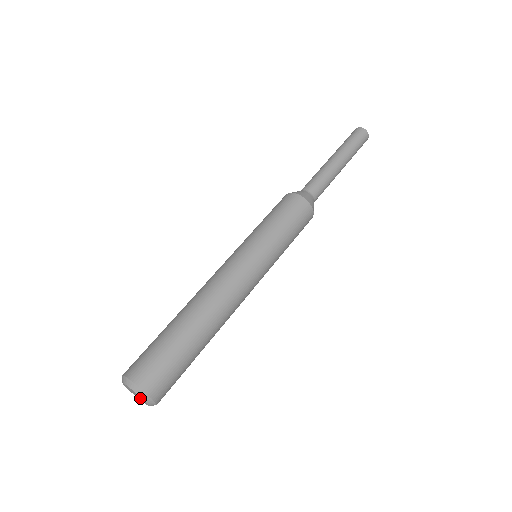
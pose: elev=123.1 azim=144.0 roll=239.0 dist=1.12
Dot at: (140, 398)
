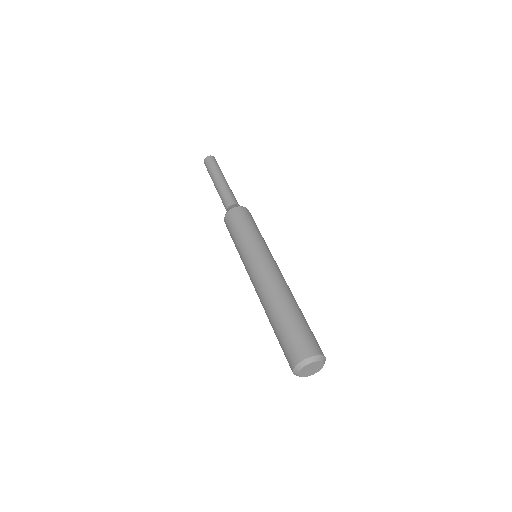
Dot at: (315, 367)
